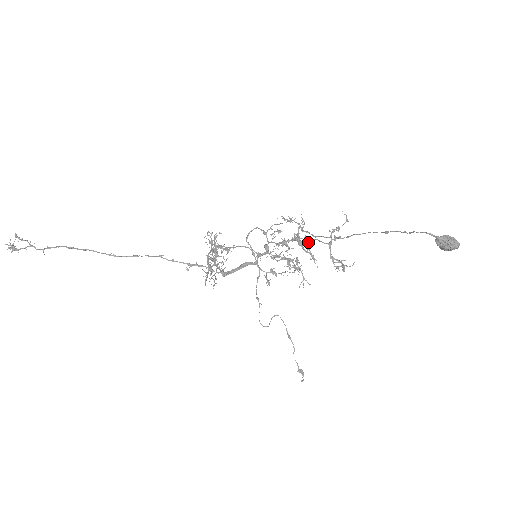
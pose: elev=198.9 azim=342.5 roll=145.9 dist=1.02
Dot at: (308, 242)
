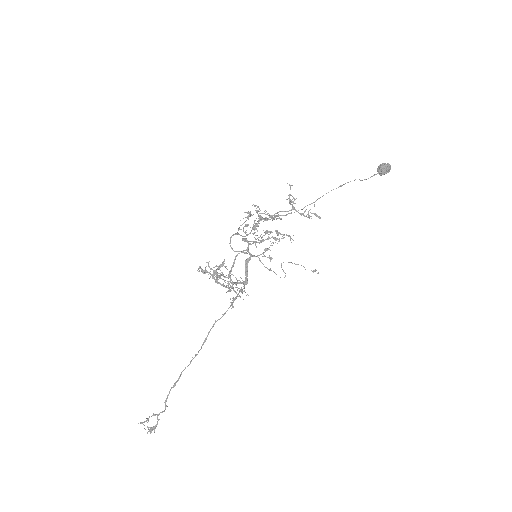
Dot at: occluded
